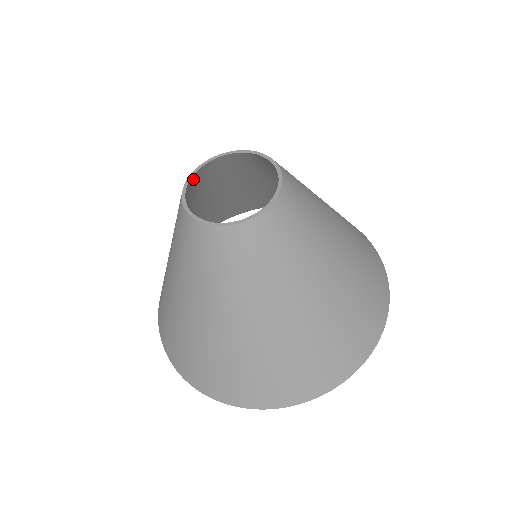
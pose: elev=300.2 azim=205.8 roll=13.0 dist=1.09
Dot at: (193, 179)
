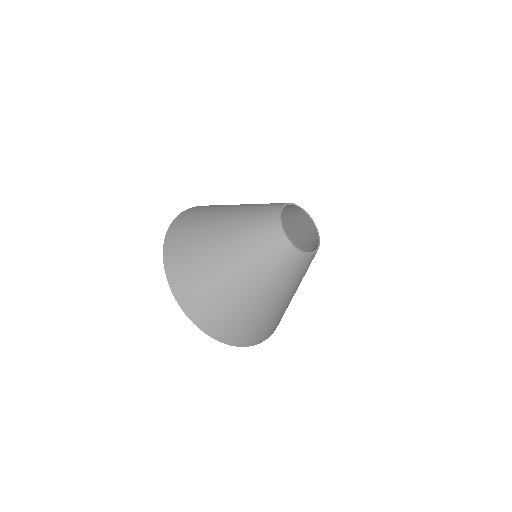
Dot at: (277, 209)
